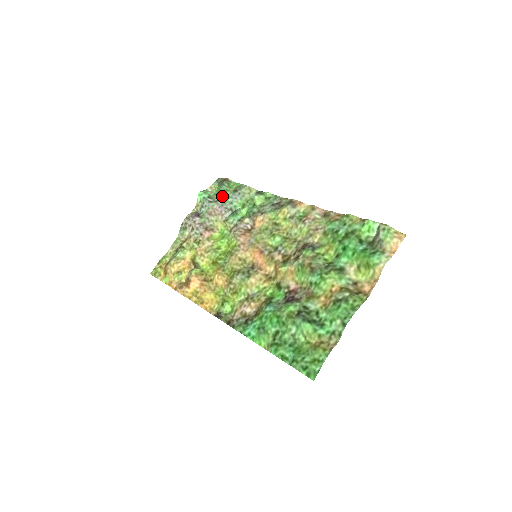
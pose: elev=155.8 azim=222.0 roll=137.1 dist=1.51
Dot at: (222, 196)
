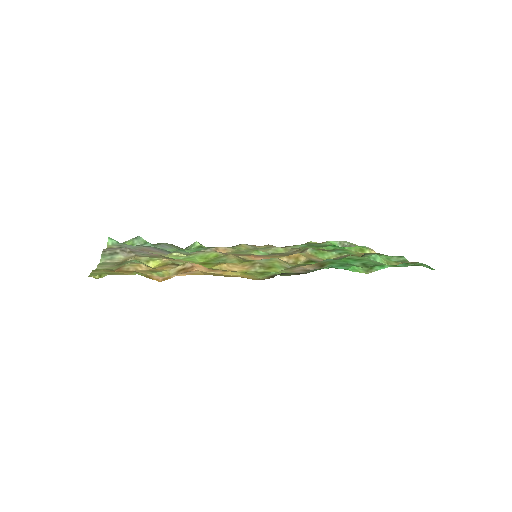
Dot at: (143, 245)
